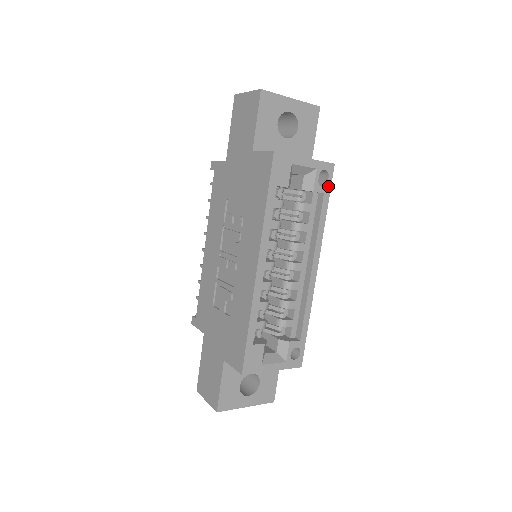
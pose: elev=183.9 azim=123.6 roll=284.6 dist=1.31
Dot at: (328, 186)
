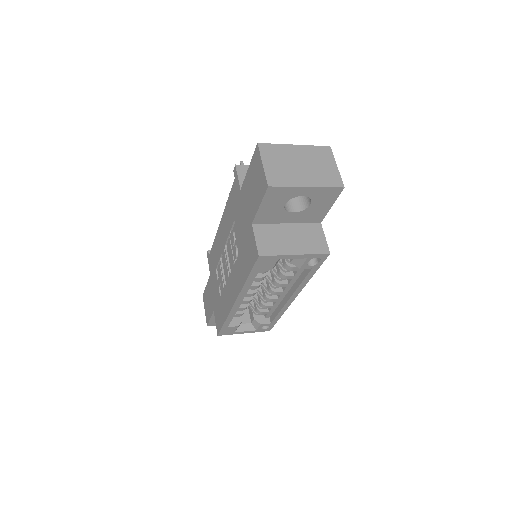
Dot at: (318, 264)
